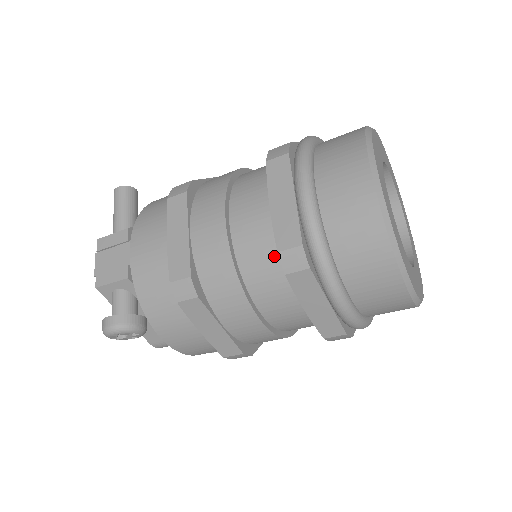
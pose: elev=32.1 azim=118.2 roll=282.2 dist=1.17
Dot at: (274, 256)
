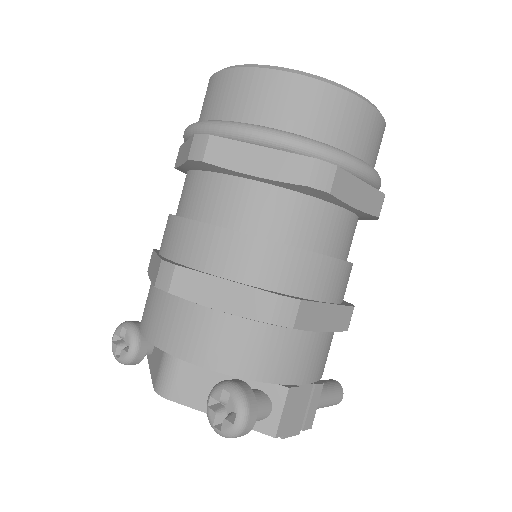
Dot at: occluded
